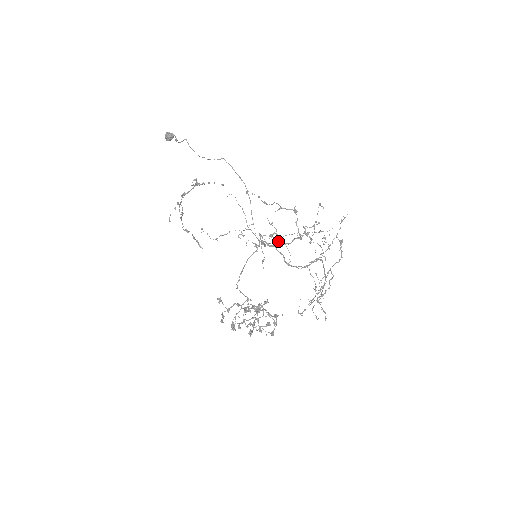
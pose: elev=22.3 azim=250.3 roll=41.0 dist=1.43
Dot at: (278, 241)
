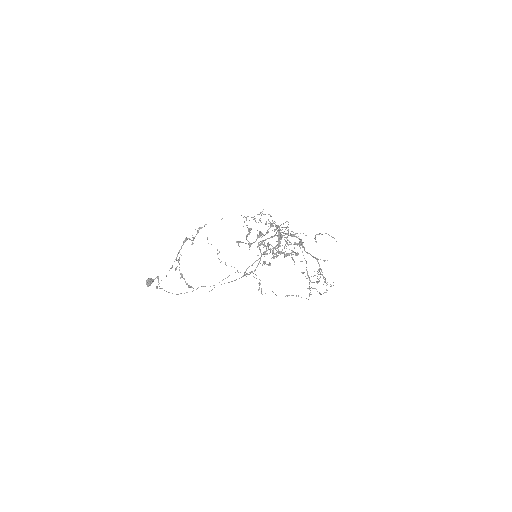
Dot at: occluded
